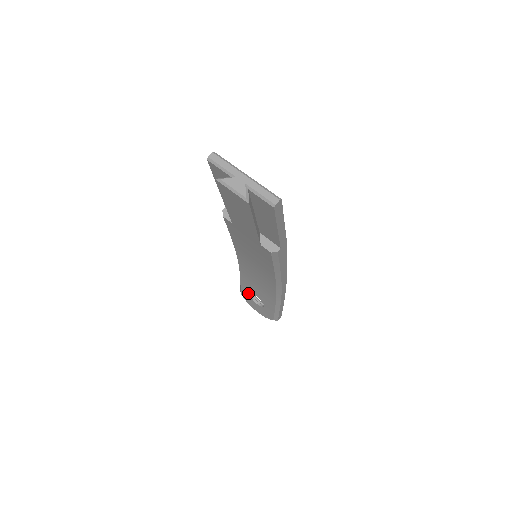
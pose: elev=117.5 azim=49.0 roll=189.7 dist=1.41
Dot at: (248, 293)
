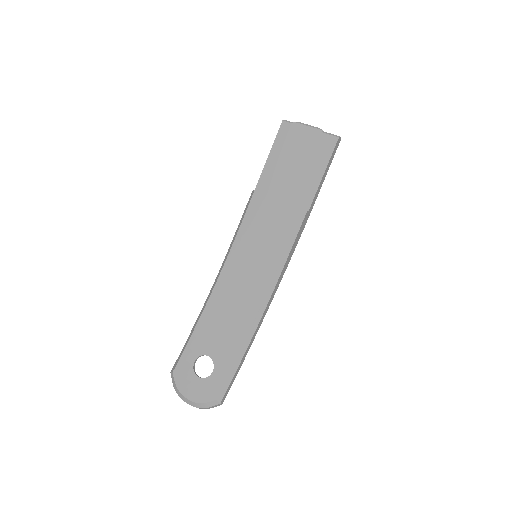
Dot at: (192, 360)
